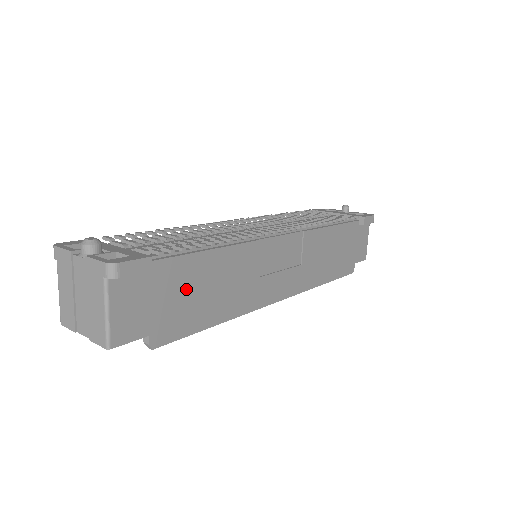
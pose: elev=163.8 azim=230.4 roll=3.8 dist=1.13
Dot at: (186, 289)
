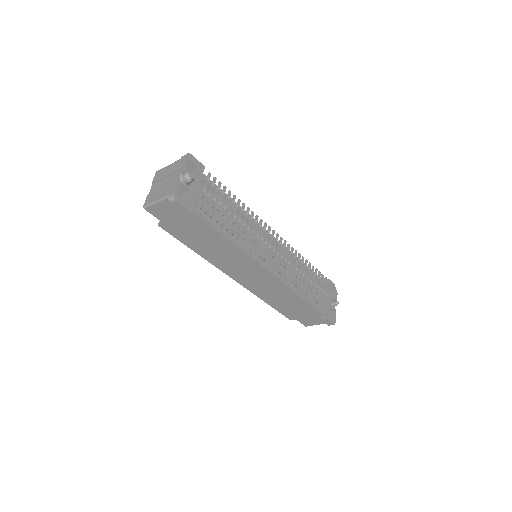
Dot at: (195, 231)
